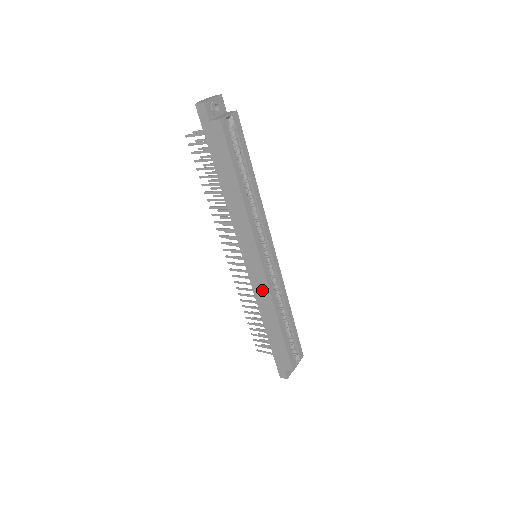
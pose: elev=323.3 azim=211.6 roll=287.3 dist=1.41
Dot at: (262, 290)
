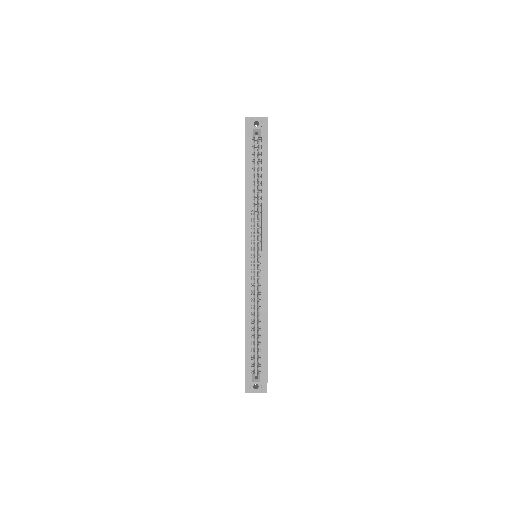
Dot at: occluded
